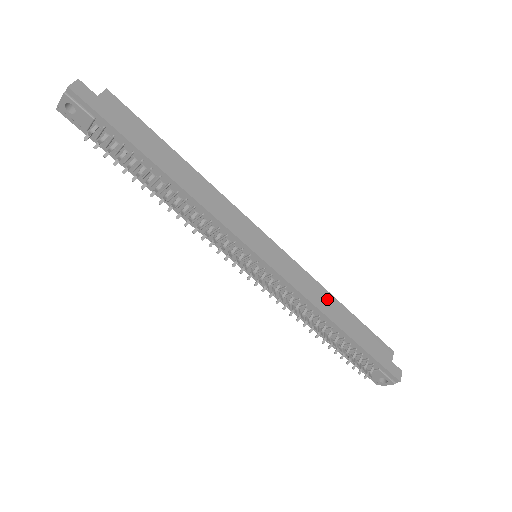
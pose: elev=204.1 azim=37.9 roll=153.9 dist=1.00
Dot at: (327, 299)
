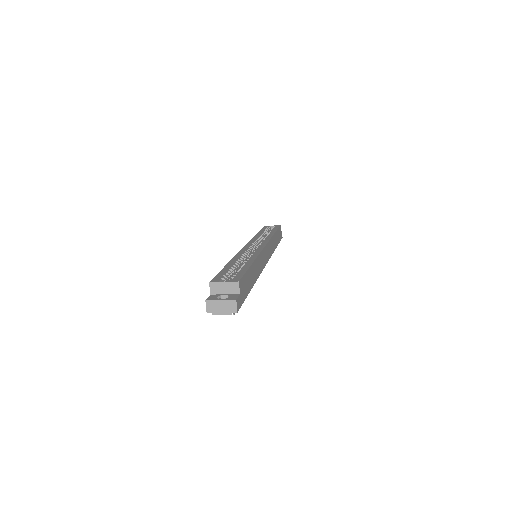
Dot at: occluded
